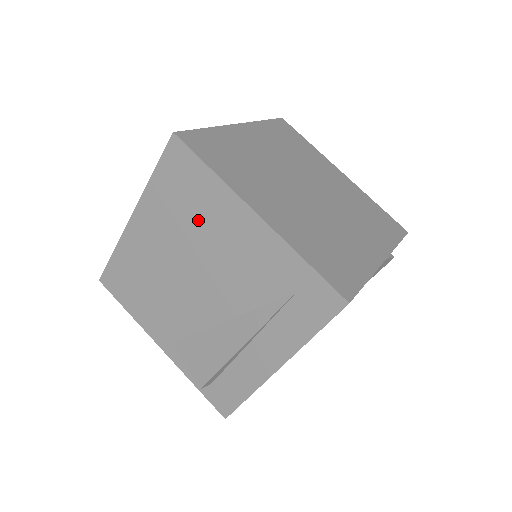
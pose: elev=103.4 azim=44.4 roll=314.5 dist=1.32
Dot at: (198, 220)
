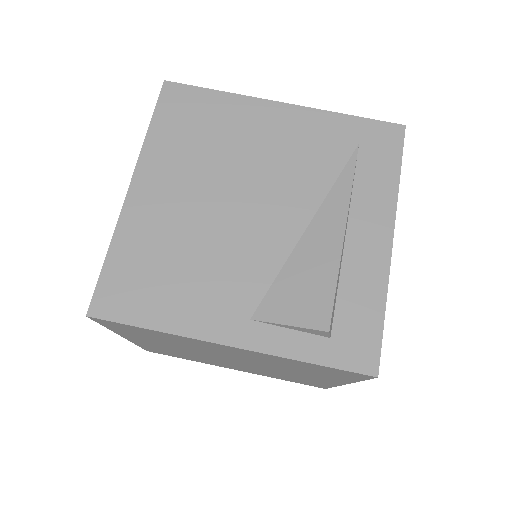
Dot at: (223, 141)
